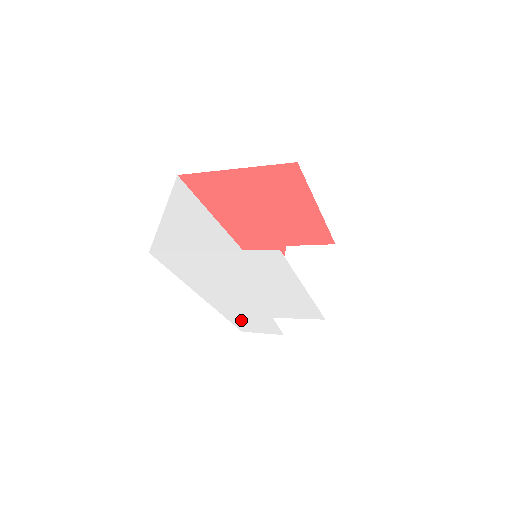
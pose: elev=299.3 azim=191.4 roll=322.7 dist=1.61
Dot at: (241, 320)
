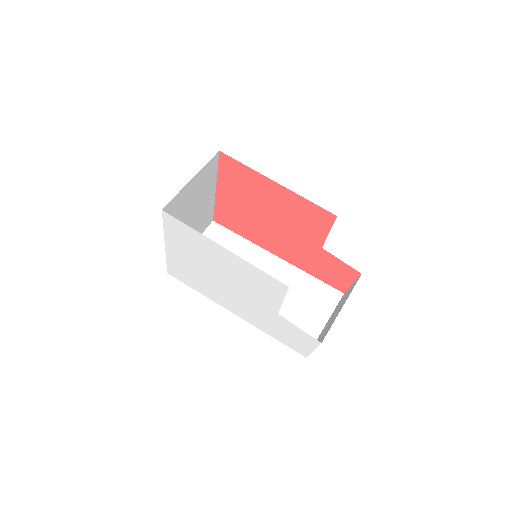
Dot at: (280, 335)
